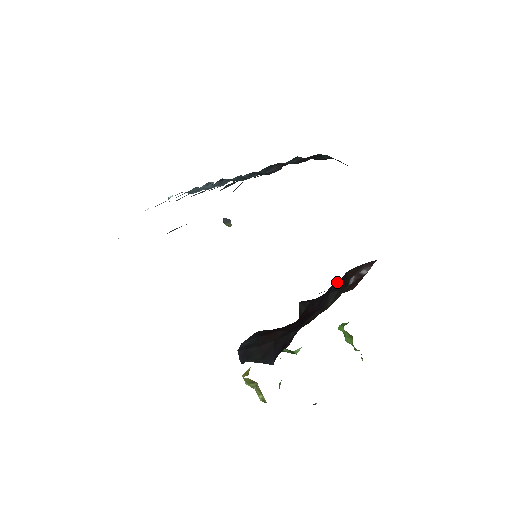
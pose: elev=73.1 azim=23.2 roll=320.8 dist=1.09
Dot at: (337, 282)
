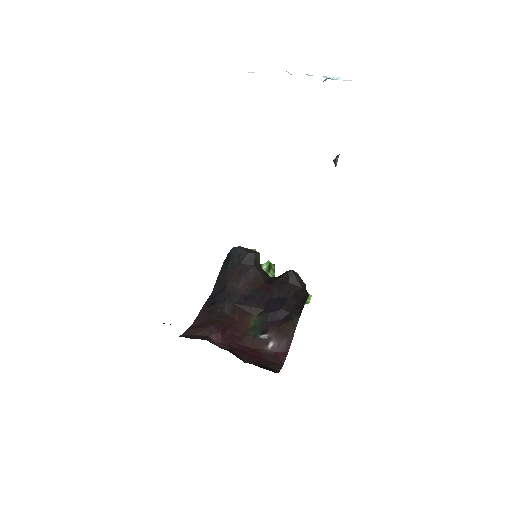
Dot at: (286, 312)
